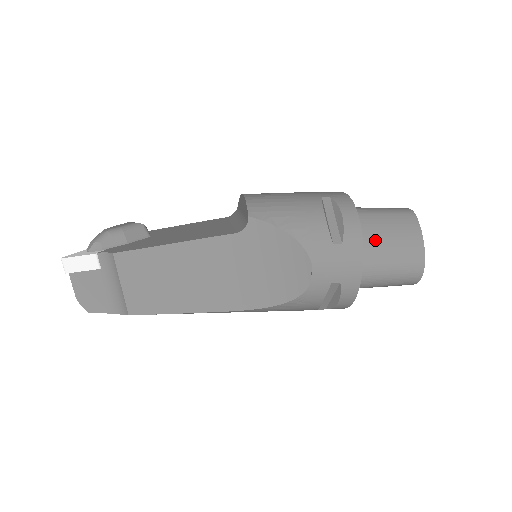
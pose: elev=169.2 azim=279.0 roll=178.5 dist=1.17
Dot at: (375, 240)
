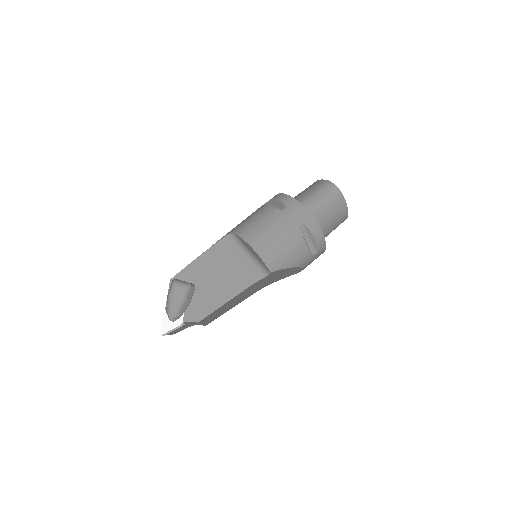
Dot at: (326, 227)
